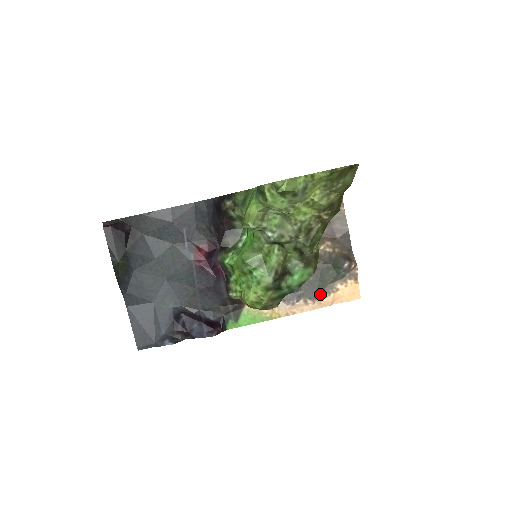
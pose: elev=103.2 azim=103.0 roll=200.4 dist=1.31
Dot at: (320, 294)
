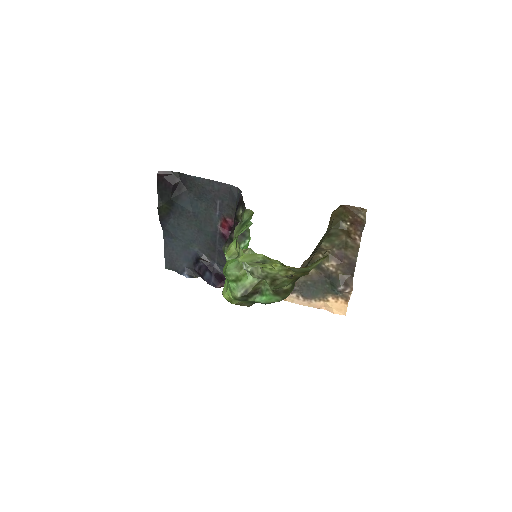
Dot at: (312, 297)
